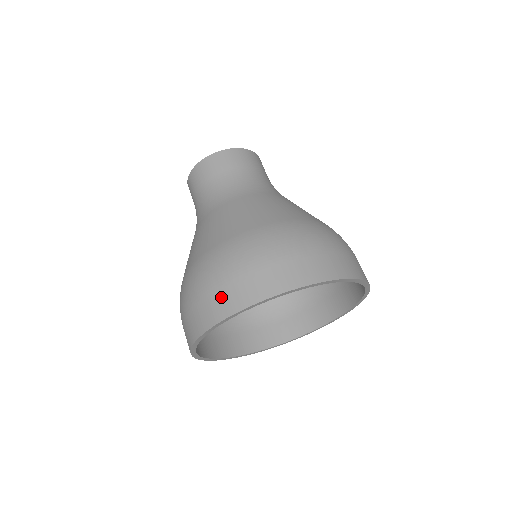
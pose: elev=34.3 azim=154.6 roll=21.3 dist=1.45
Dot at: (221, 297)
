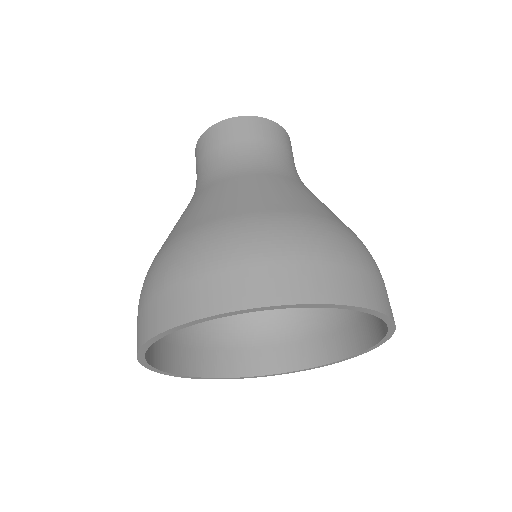
Dot at: (253, 277)
